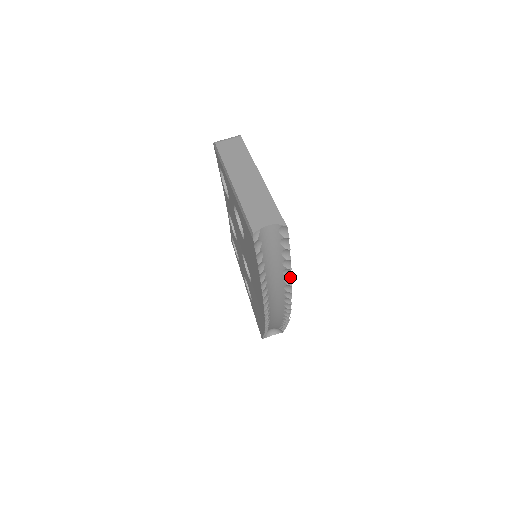
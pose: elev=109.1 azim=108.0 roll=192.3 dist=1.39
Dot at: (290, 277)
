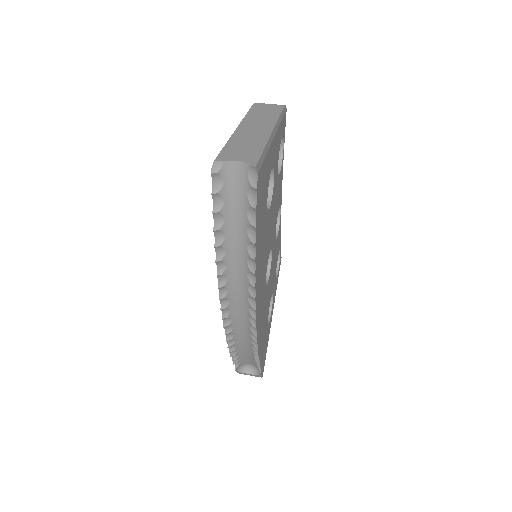
Dot at: (253, 258)
